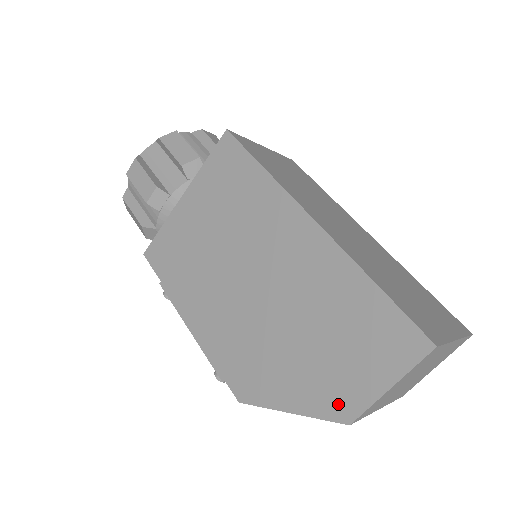
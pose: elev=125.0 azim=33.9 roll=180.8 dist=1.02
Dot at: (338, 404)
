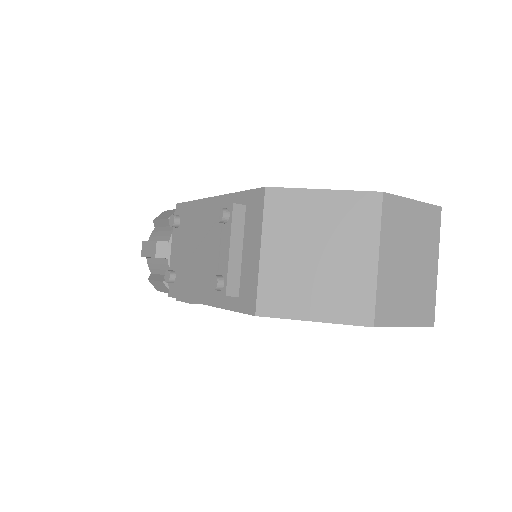
Dot at: occluded
